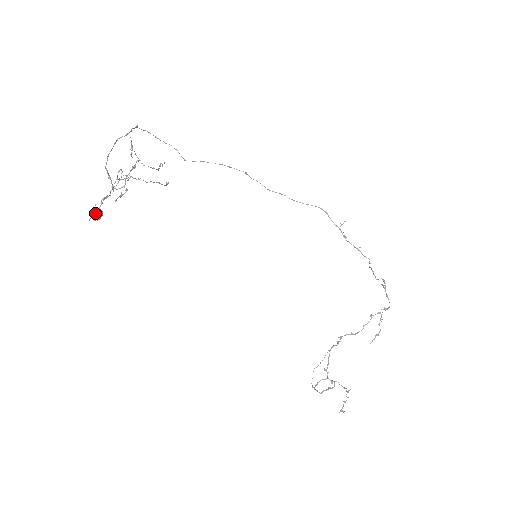
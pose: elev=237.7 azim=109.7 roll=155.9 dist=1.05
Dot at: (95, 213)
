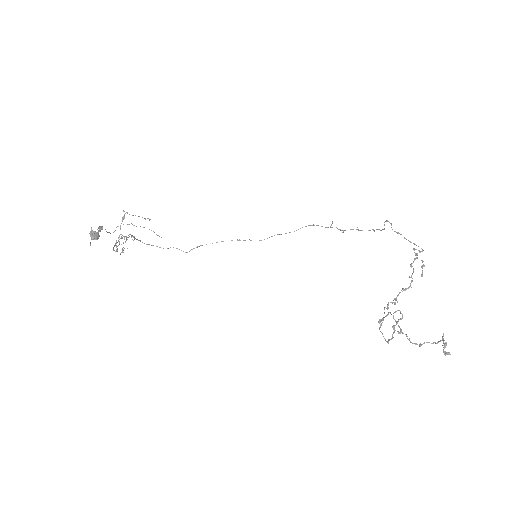
Dot at: (92, 234)
